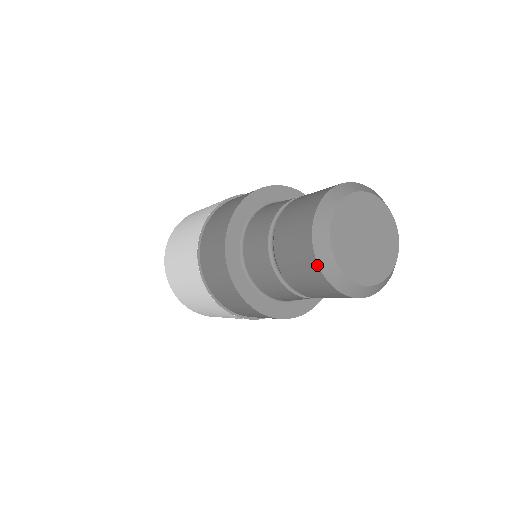
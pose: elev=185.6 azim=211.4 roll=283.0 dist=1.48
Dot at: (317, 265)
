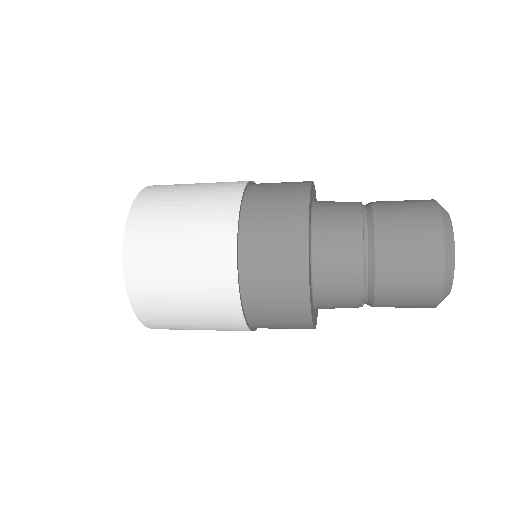
Dot at: (443, 247)
